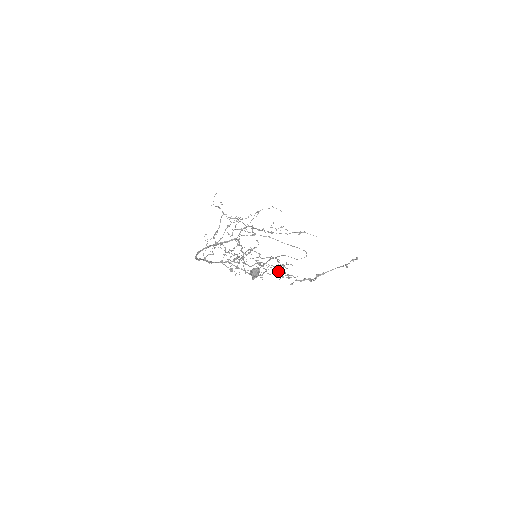
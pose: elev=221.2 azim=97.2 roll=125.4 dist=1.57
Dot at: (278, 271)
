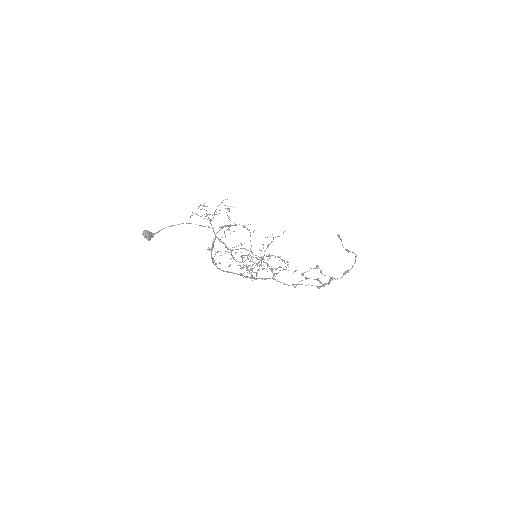
Dot at: (320, 281)
